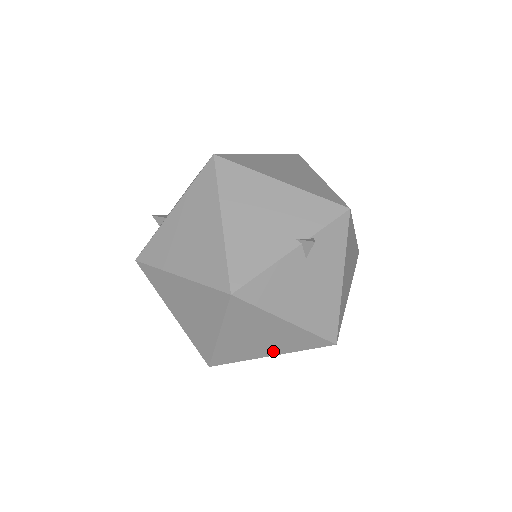
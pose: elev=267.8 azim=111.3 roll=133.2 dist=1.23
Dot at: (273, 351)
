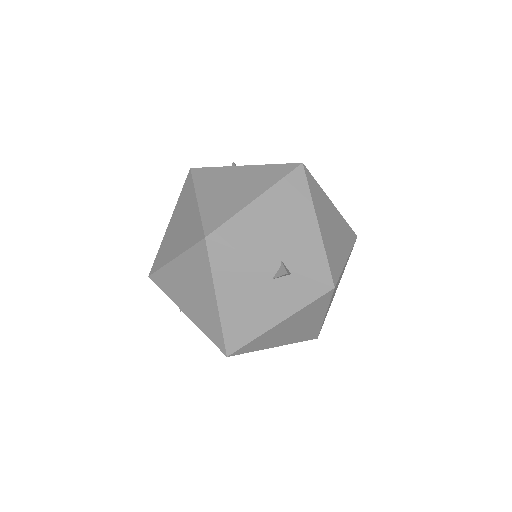
Dot at: (190, 312)
